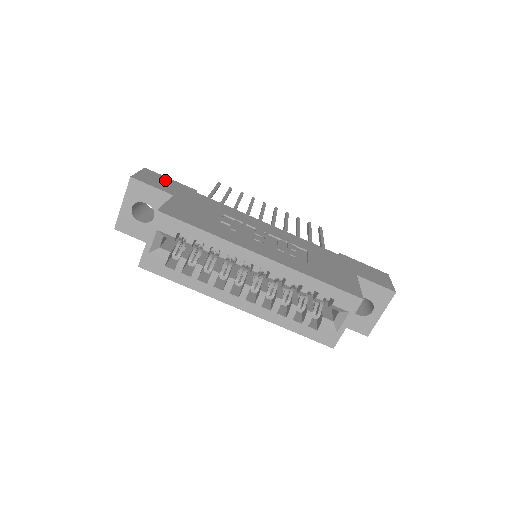
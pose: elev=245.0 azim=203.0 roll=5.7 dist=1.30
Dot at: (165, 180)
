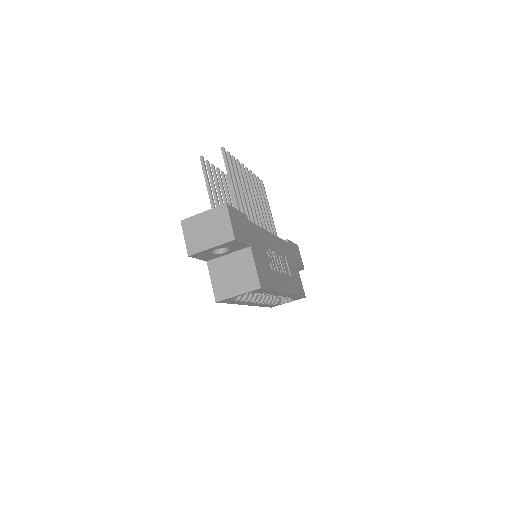
Dot at: (238, 218)
